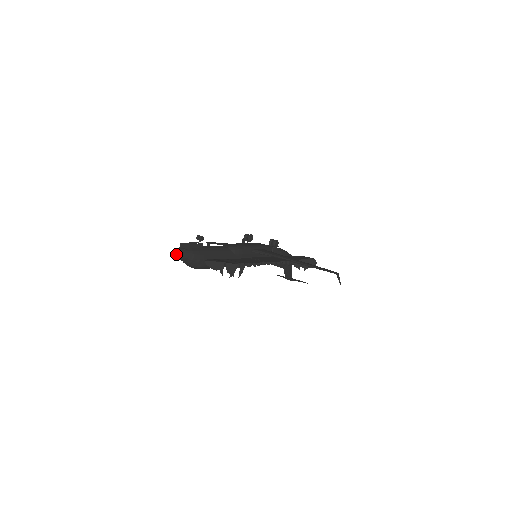
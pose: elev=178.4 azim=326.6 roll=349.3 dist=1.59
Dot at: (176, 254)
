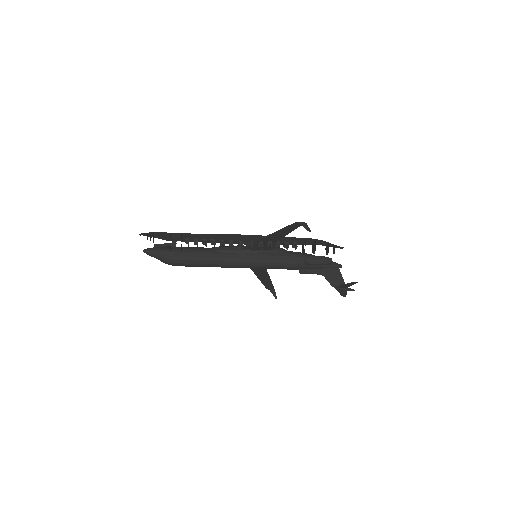
Dot at: (145, 251)
